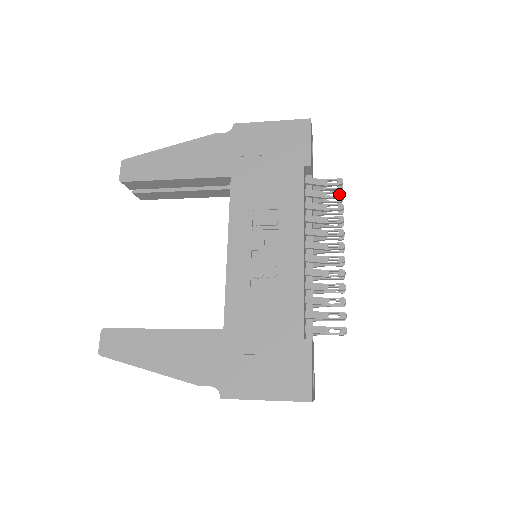
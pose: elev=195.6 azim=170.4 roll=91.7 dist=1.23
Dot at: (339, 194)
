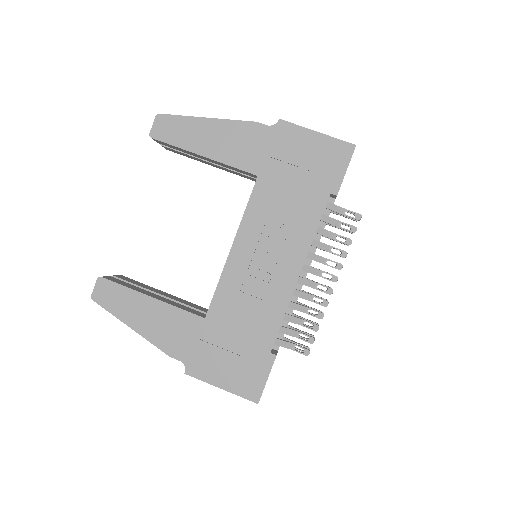
Dot at: (352, 229)
